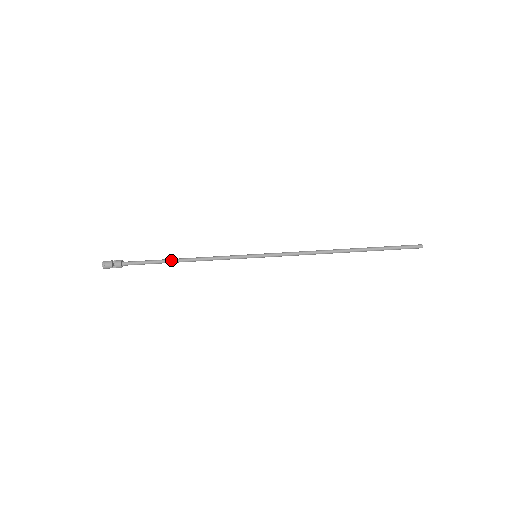
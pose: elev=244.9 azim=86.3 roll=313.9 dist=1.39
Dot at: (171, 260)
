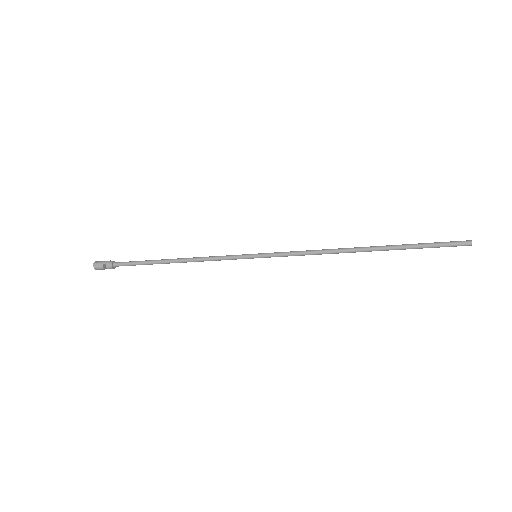
Dot at: occluded
